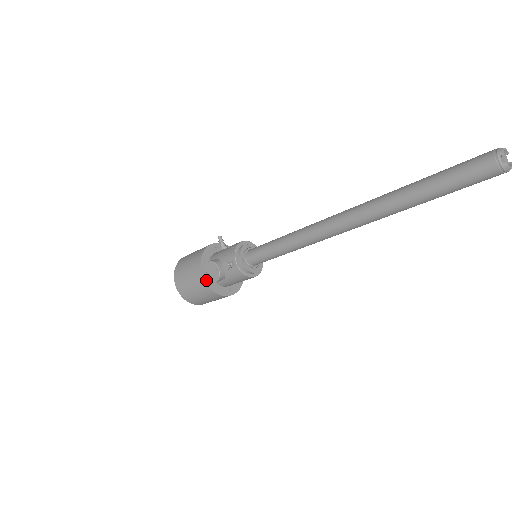
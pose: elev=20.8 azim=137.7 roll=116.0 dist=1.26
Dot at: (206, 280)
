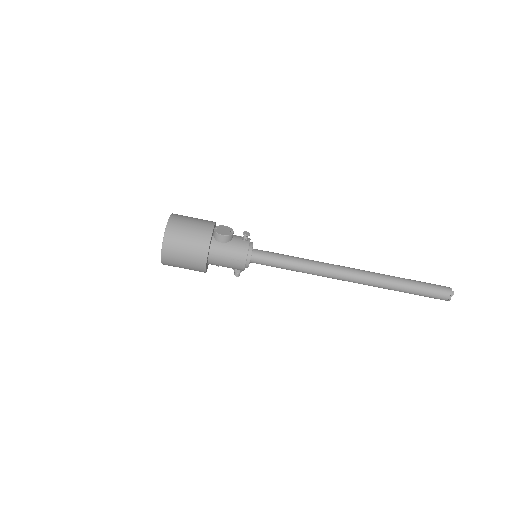
Dot at: (213, 230)
